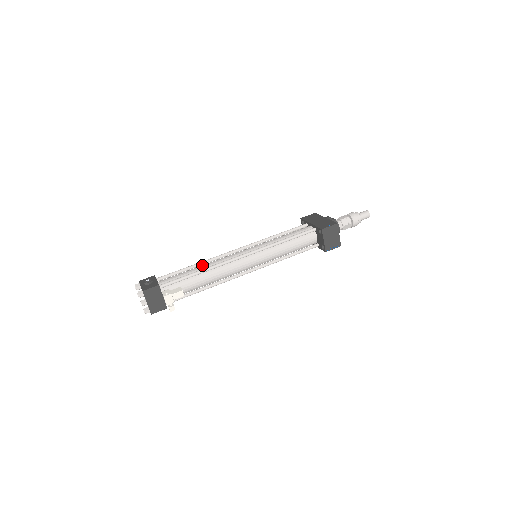
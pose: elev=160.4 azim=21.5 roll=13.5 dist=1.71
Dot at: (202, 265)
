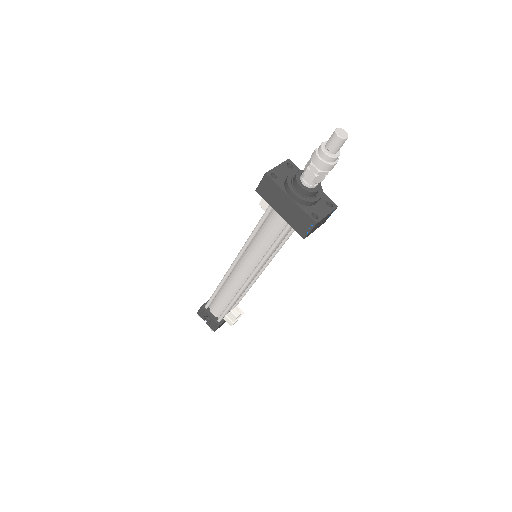
Dot at: (225, 291)
